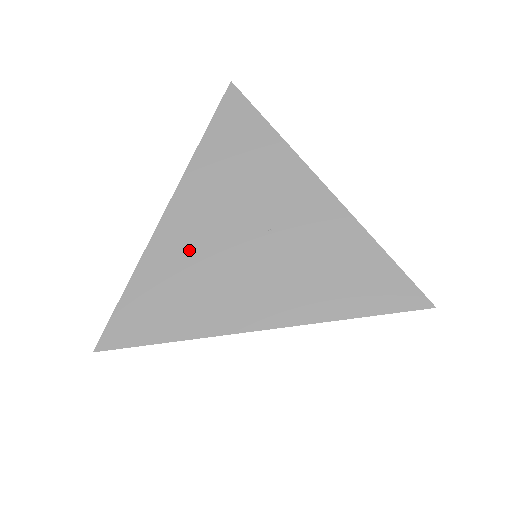
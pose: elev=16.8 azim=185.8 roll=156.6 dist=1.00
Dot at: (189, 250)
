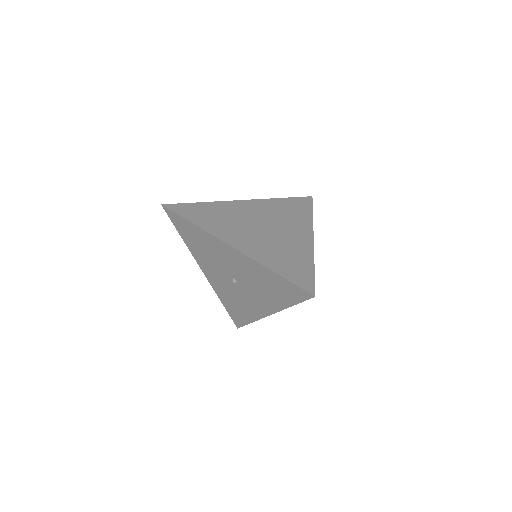
Dot at: (235, 213)
